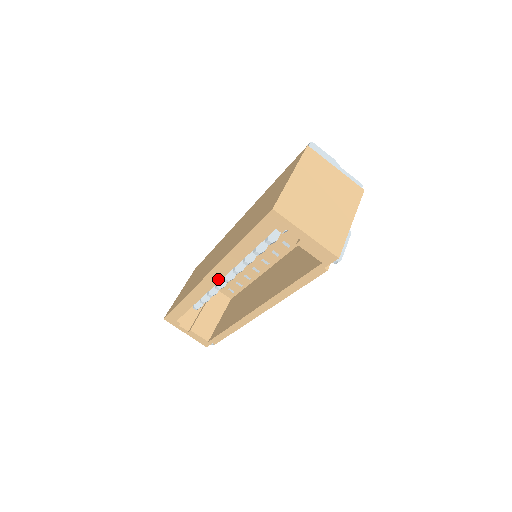
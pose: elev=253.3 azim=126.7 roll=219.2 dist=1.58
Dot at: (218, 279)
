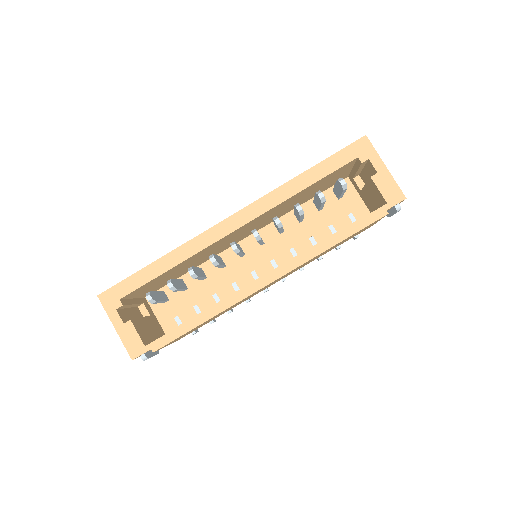
Dot at: (247, 220)
